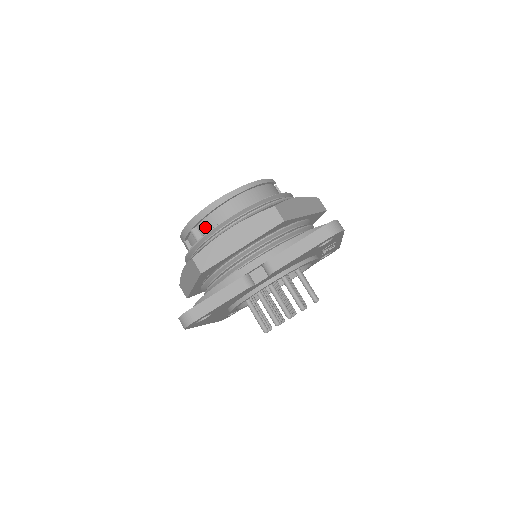
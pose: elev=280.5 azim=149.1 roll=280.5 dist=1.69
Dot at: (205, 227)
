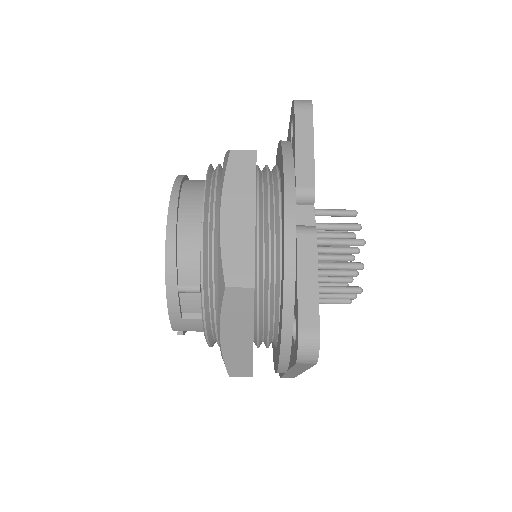
Dot at: (188, 264)
